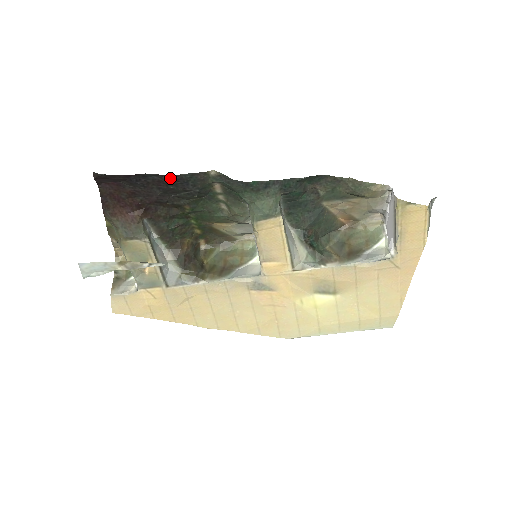
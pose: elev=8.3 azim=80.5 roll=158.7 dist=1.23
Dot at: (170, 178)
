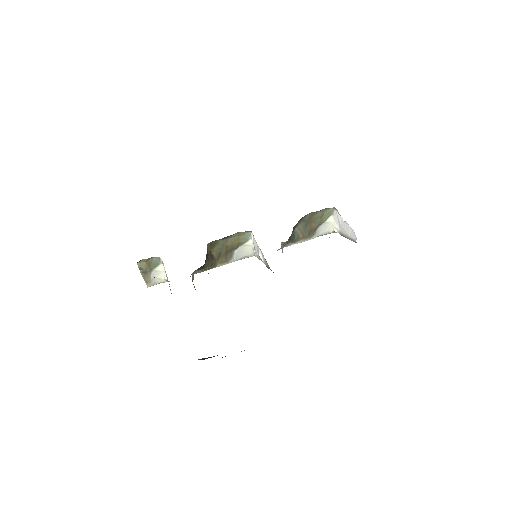
Dot at: occluded
